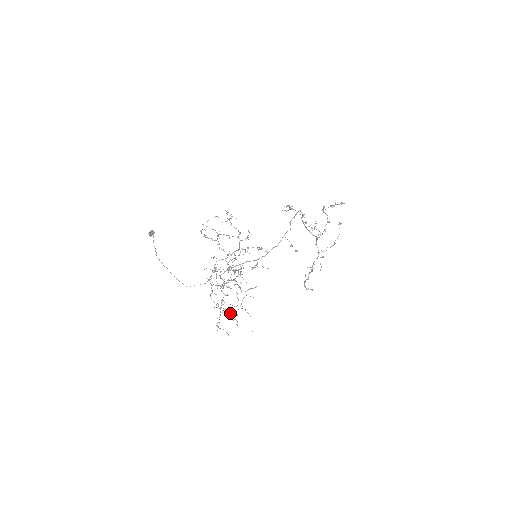
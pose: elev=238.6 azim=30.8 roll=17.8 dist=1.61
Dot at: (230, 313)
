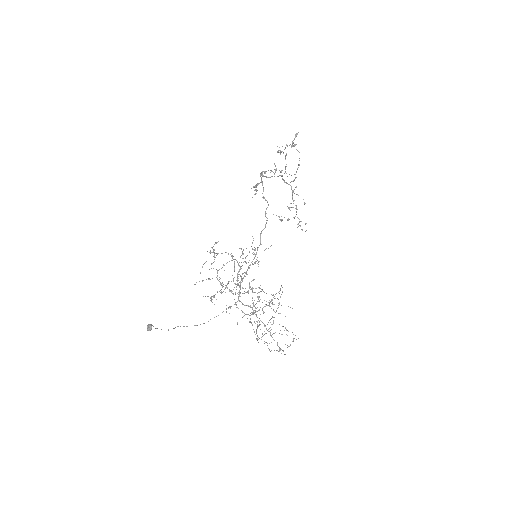
Dot at: occluded
